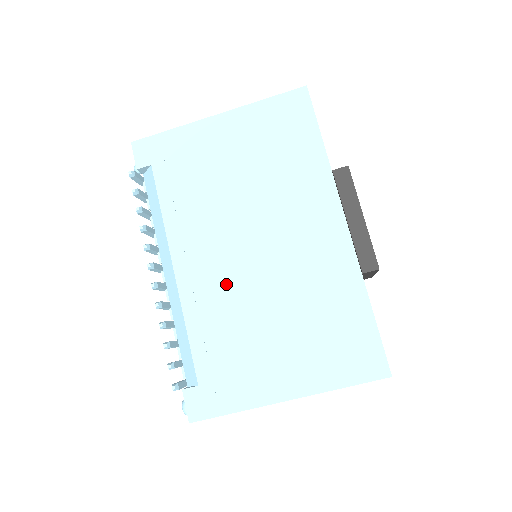
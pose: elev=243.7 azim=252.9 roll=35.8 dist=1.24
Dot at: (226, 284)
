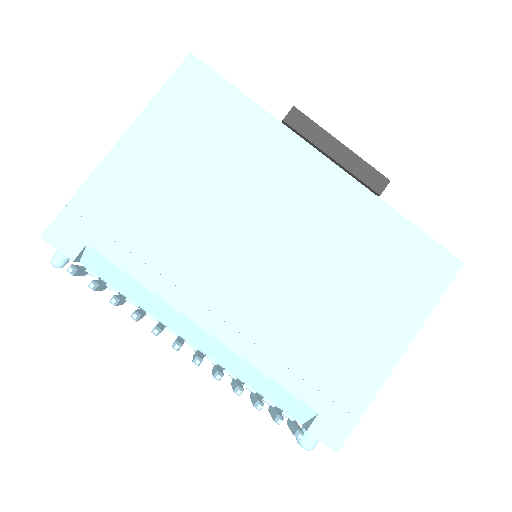
Dot at: (268, 301)
